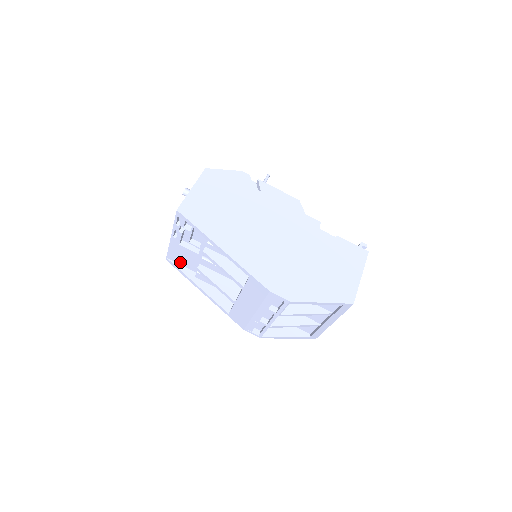
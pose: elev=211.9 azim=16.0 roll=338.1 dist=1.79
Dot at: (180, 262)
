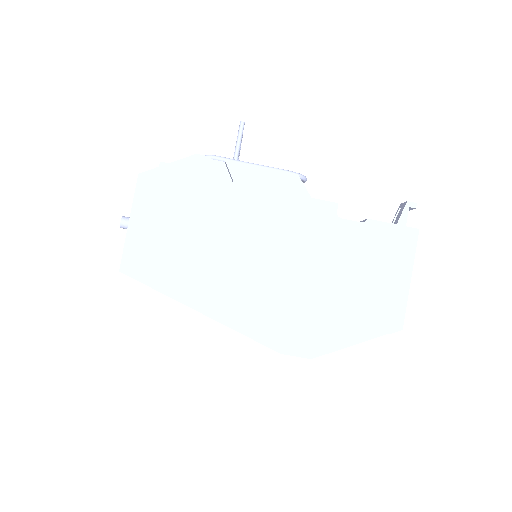
Dot at: occluded
